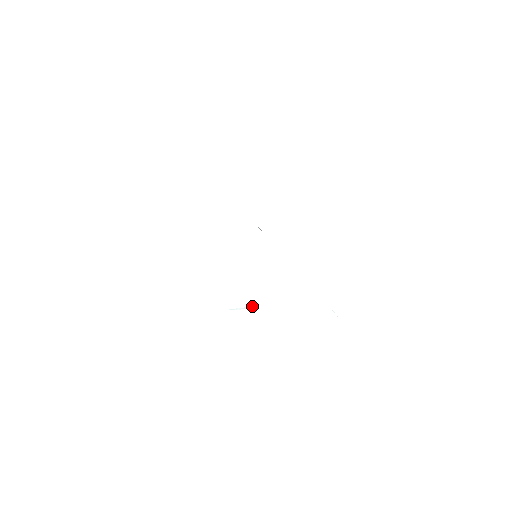
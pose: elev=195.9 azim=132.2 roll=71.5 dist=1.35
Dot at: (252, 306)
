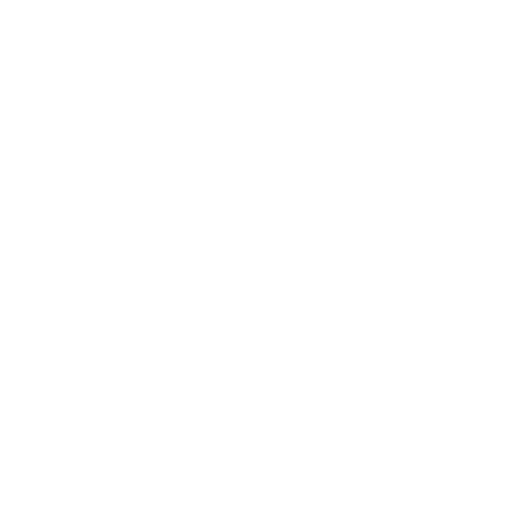
Dot at: occluded
